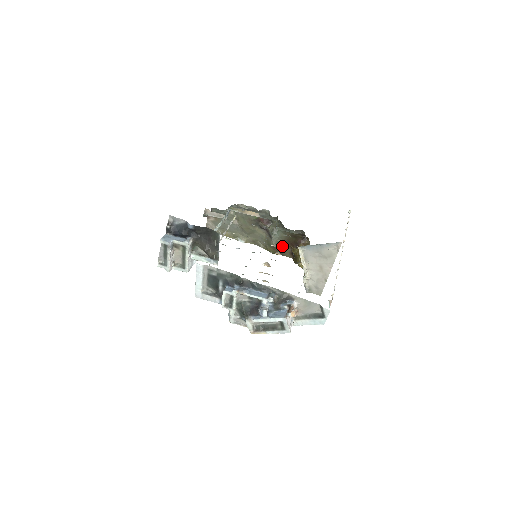
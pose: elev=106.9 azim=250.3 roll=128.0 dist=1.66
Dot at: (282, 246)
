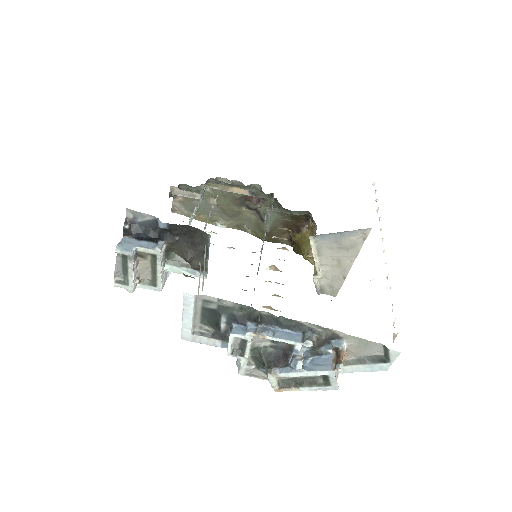
Dot at: (278, 231)
